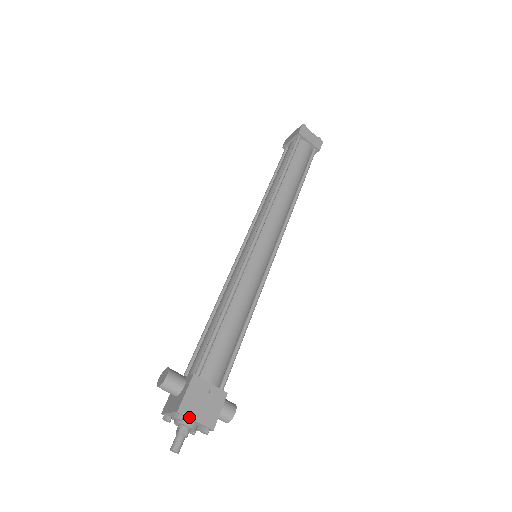
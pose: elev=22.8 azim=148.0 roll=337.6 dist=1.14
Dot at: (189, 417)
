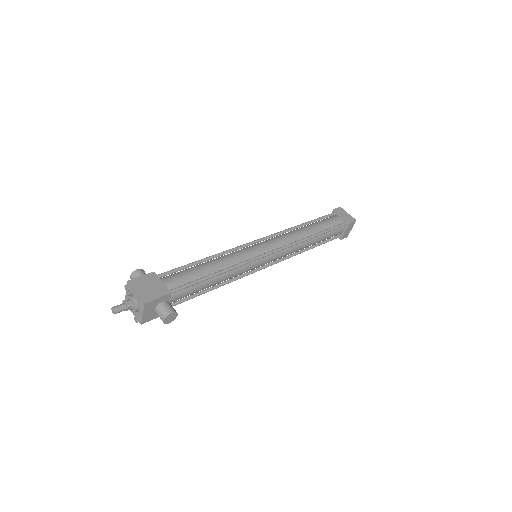
Dot at: (133, 287)
